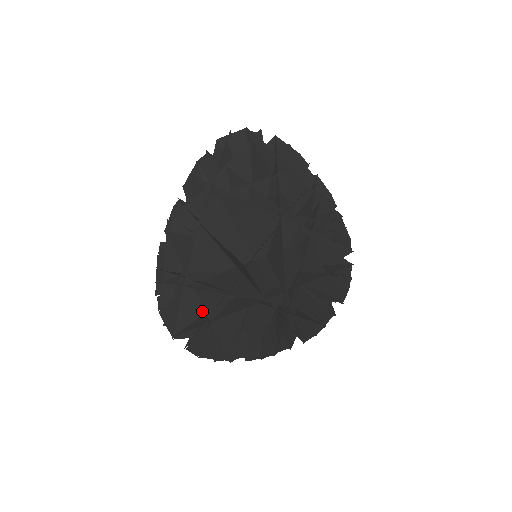
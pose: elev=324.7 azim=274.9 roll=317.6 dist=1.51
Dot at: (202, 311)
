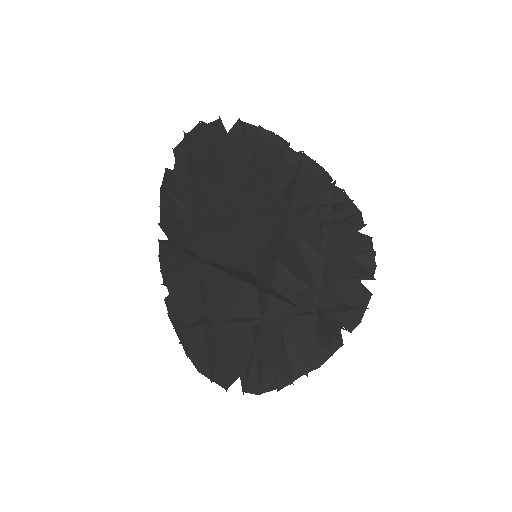
Dot at: (238, 345)
